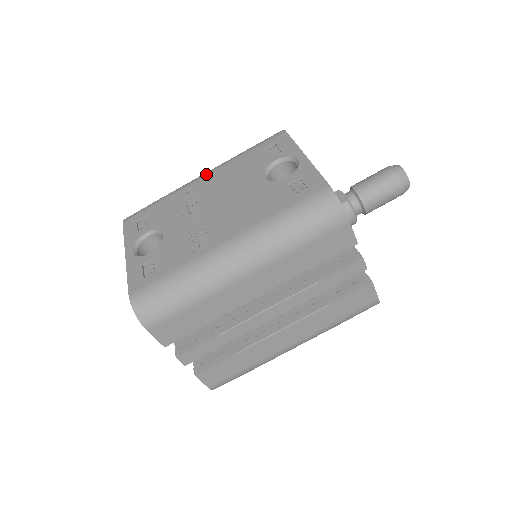
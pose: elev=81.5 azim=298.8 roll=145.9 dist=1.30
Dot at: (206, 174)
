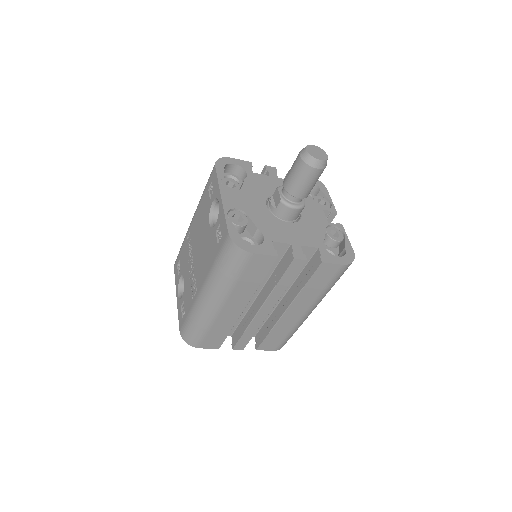
Dot at: (193, 218)
